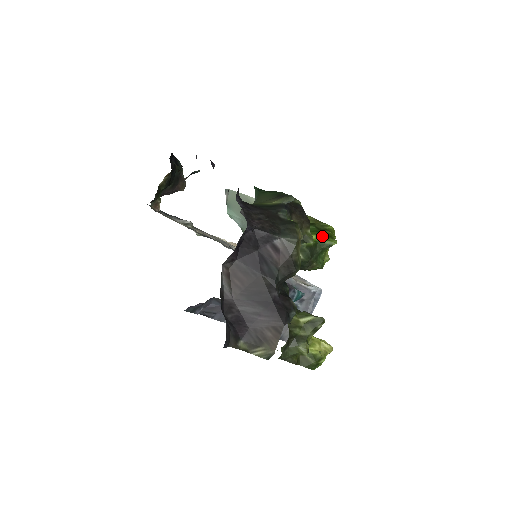
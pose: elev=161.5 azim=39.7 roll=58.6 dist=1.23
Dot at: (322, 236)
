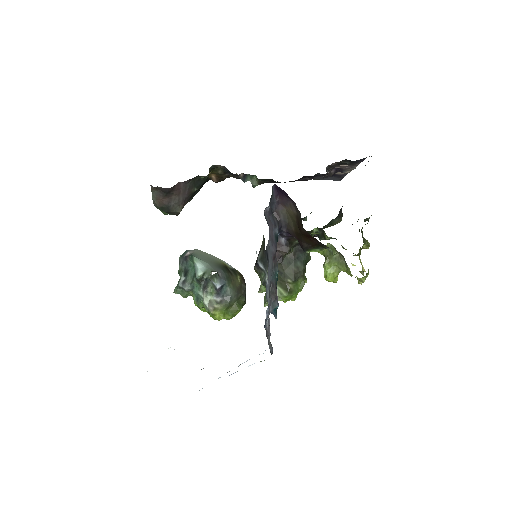
Dot at: occluded
